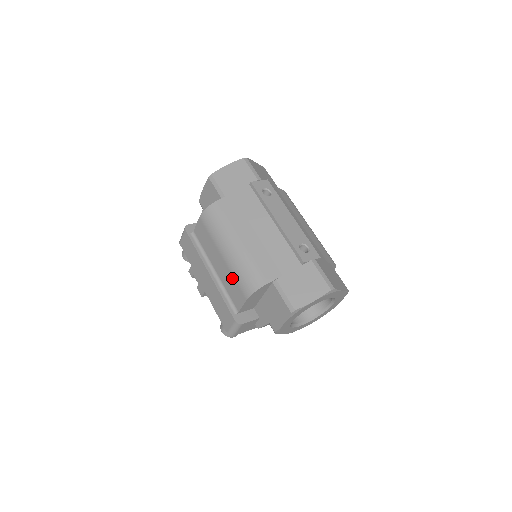
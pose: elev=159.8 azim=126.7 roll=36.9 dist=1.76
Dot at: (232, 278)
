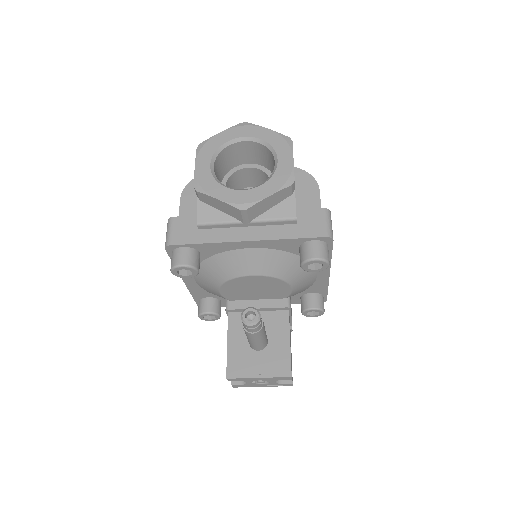
Dot at: occluded
